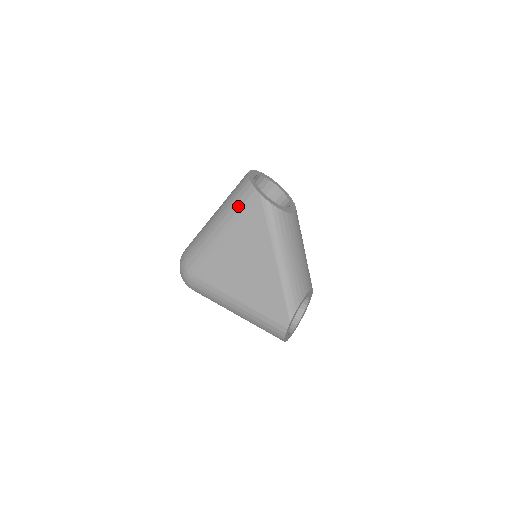
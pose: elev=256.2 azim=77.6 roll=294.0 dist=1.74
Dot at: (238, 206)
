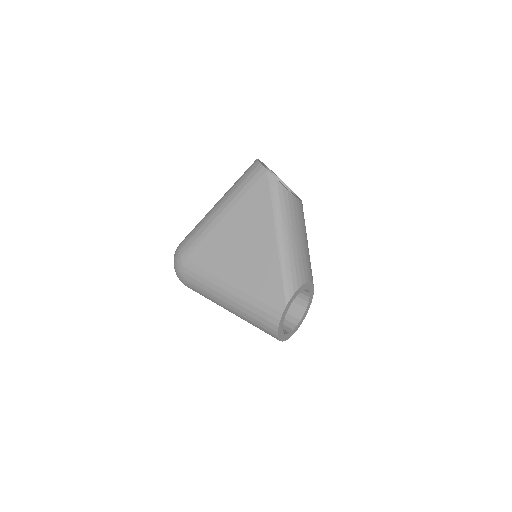
Dot at: (243, 185)
